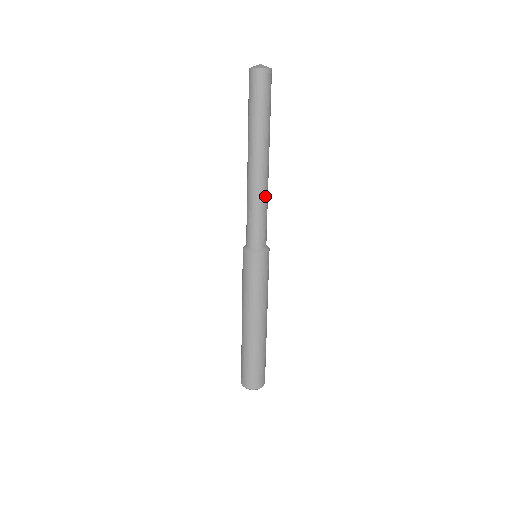
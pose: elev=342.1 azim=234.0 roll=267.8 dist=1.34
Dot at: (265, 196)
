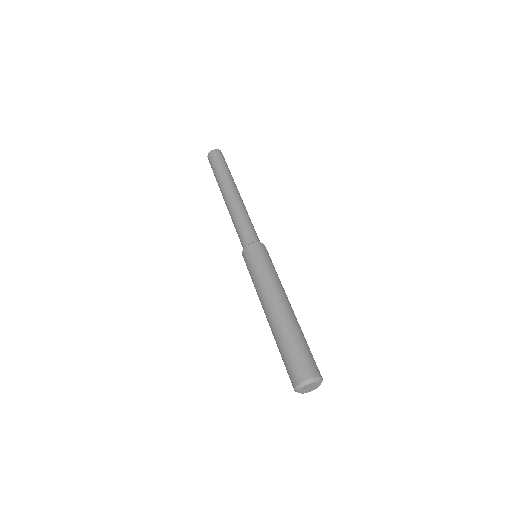
Dot at: (246, 211)
